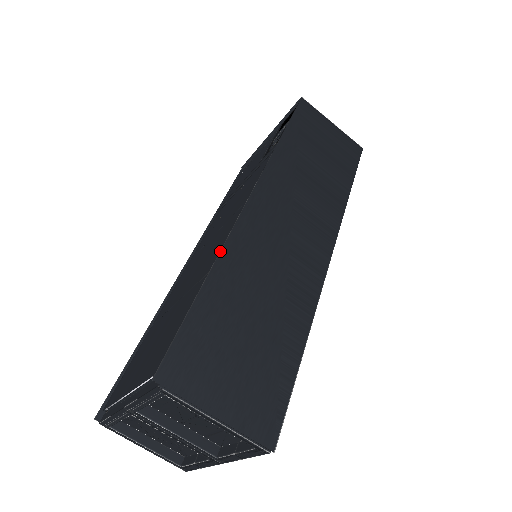
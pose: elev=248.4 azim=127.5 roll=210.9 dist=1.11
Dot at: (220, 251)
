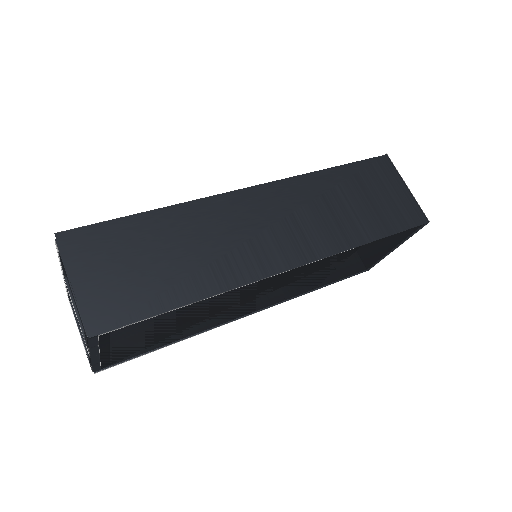
Dot at: occluded
